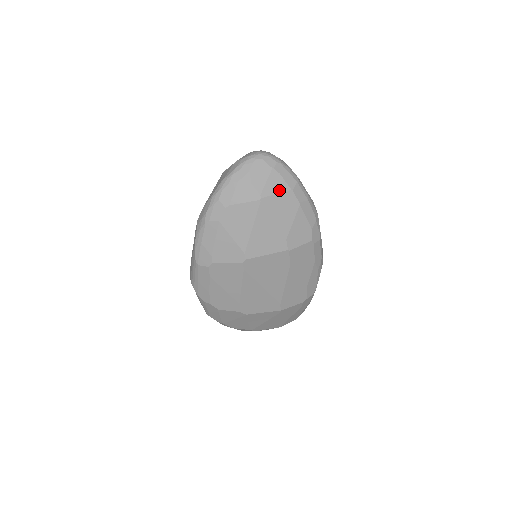
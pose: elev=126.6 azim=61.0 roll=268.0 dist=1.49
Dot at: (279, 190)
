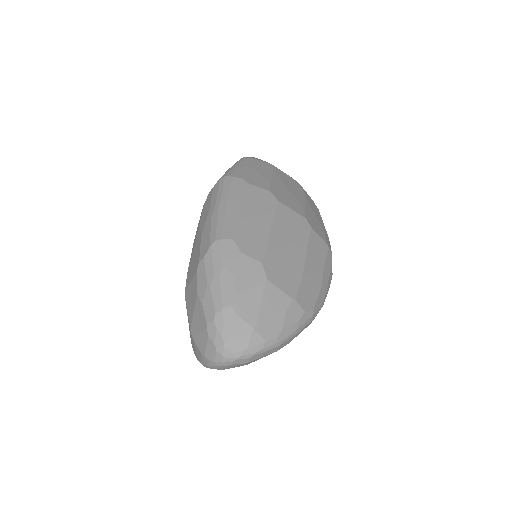
Dot at: occluded
